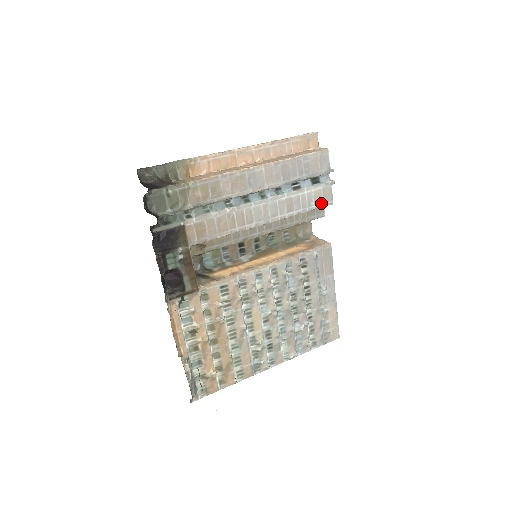
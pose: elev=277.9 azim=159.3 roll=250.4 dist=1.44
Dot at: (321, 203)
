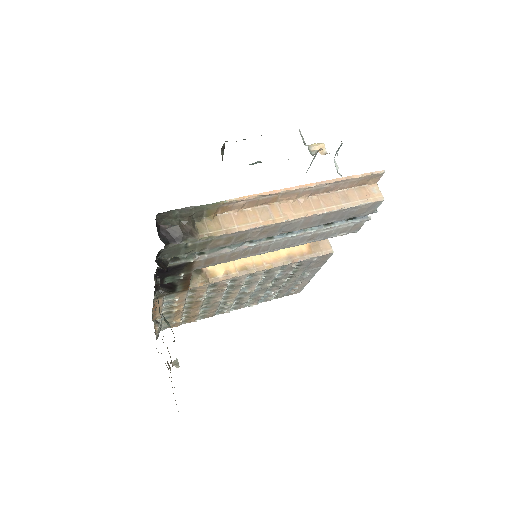
Dot at: (345, 233)
